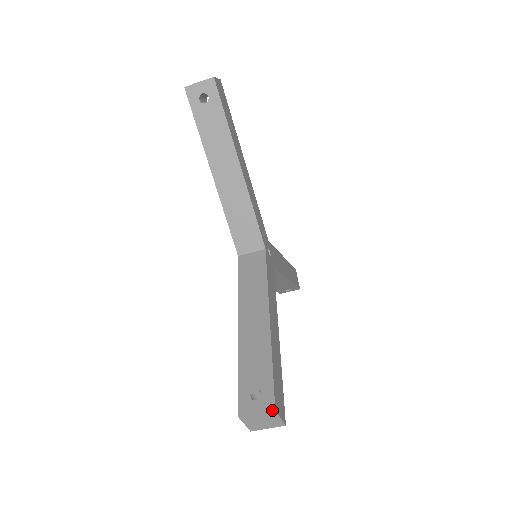
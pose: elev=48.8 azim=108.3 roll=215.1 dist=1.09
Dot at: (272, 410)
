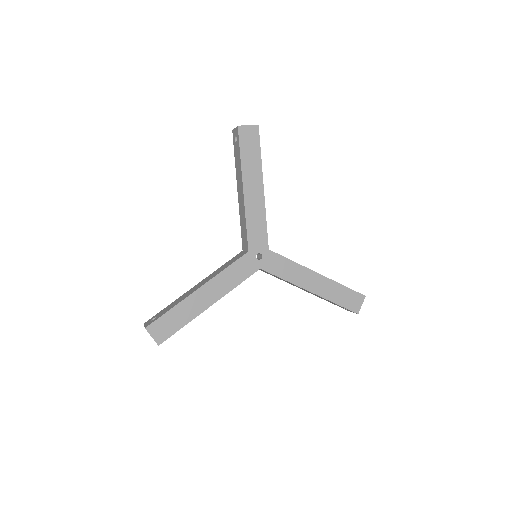
Dot at: occluded
